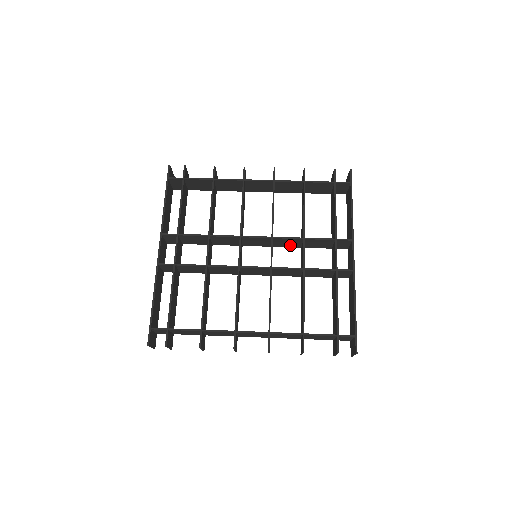
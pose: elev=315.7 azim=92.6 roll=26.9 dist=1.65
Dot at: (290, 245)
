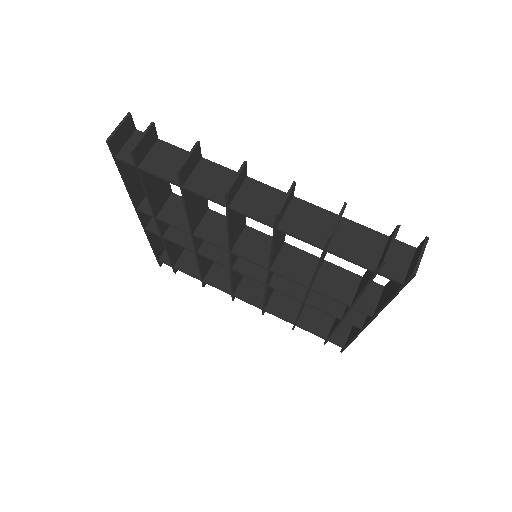
Dot at: (303, 259)
